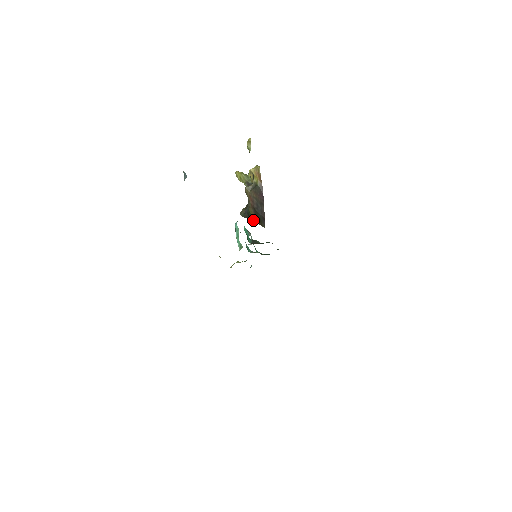
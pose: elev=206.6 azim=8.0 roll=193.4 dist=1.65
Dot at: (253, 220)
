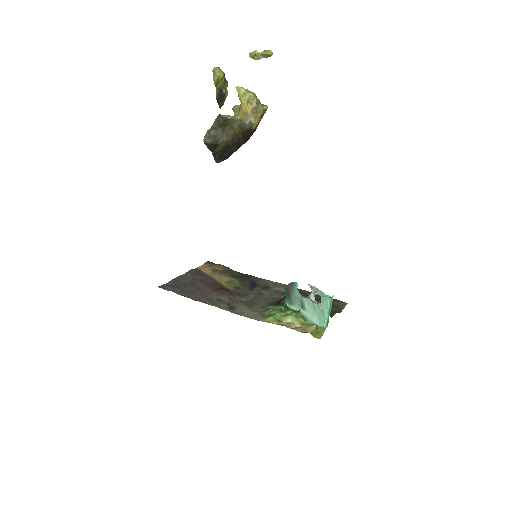
Dot at: (212, 151)
